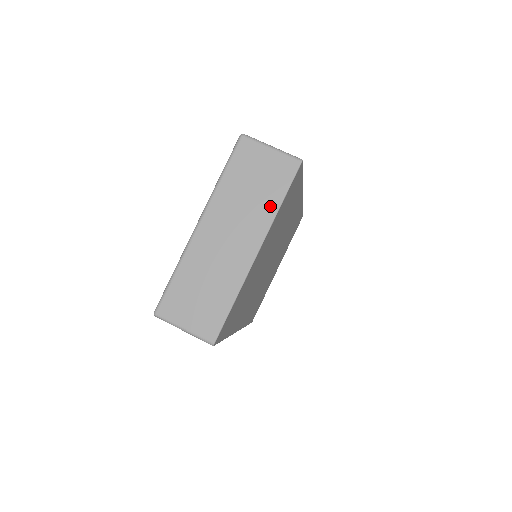
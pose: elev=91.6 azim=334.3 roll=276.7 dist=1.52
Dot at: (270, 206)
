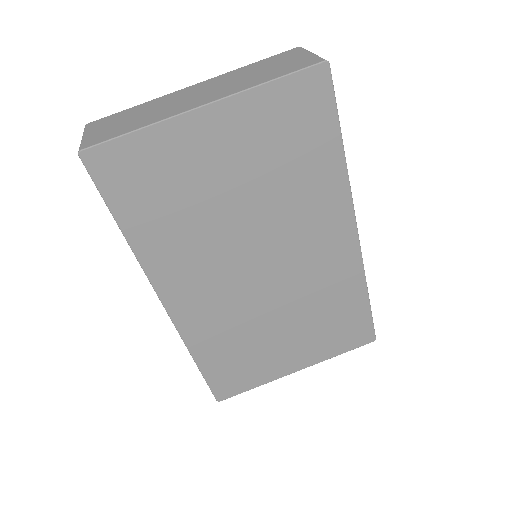
Dot at: (258, 81)
